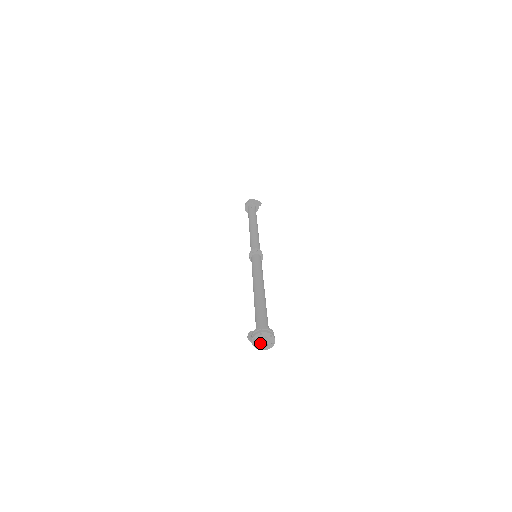
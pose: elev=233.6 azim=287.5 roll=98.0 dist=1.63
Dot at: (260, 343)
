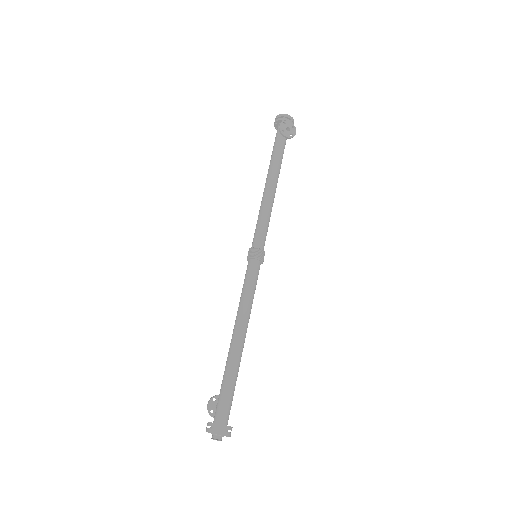
Dot at: (214, 435)
